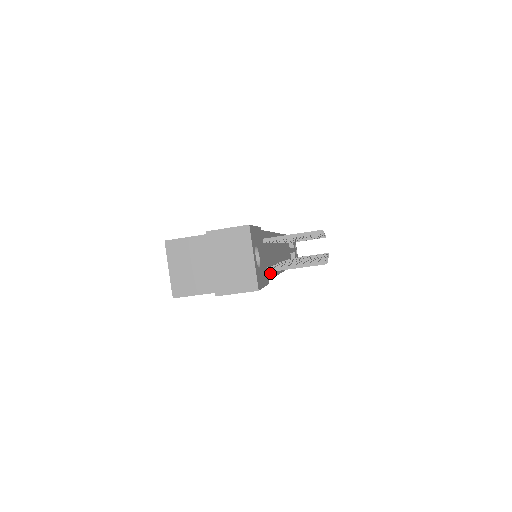
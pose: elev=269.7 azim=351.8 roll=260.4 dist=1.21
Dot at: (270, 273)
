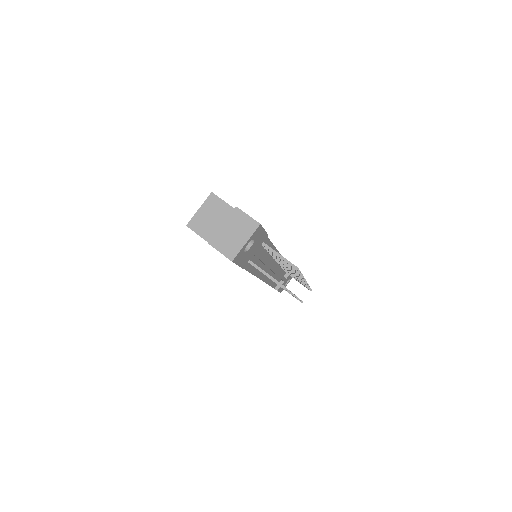
Dot at: (251, 268)
